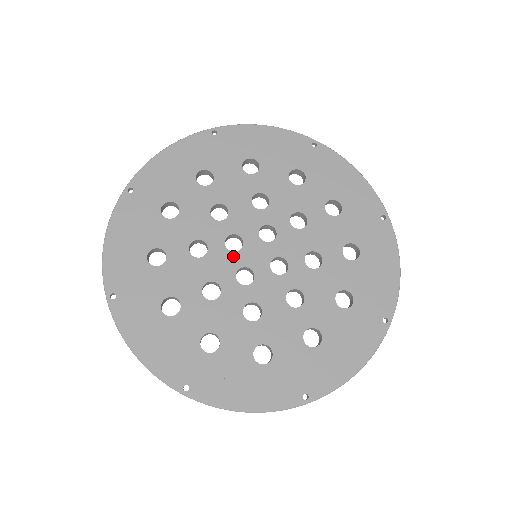
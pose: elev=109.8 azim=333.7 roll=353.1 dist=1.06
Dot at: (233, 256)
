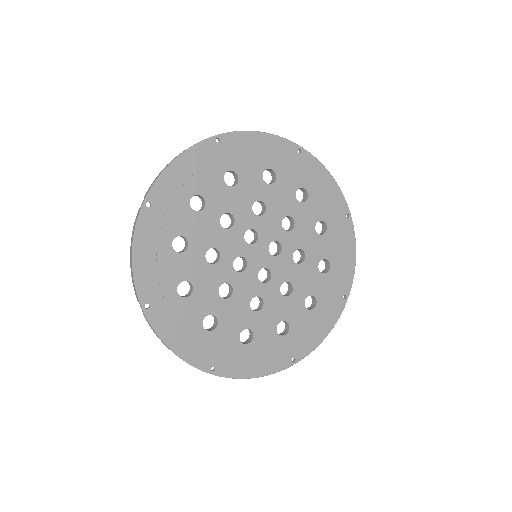
Dot at: (244, 245)
